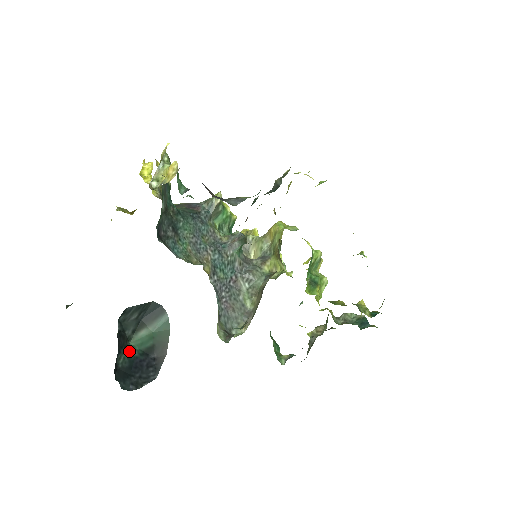
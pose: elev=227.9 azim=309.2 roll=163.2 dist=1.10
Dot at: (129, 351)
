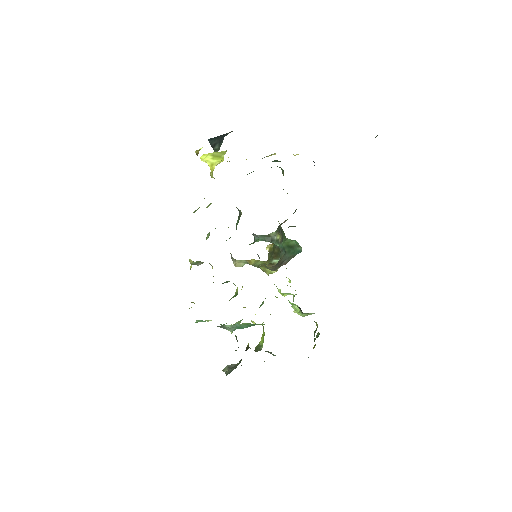
Dot at: occluded
